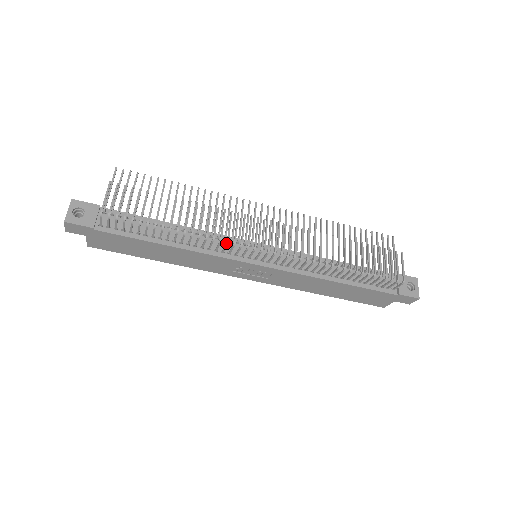
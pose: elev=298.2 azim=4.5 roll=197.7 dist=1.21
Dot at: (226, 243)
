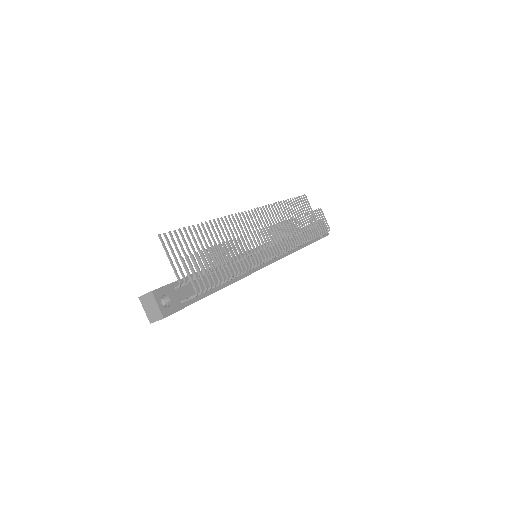
Dot at: (263, 263)
